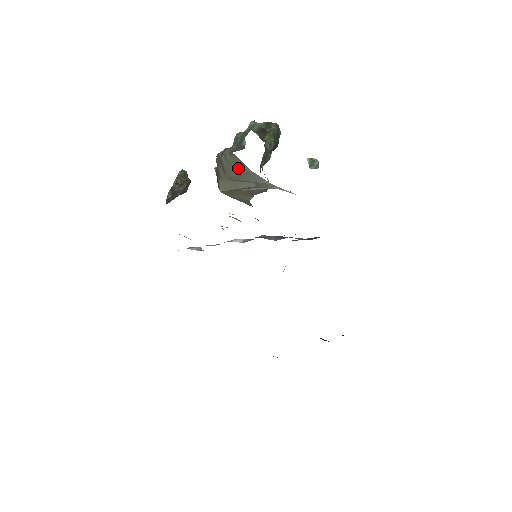
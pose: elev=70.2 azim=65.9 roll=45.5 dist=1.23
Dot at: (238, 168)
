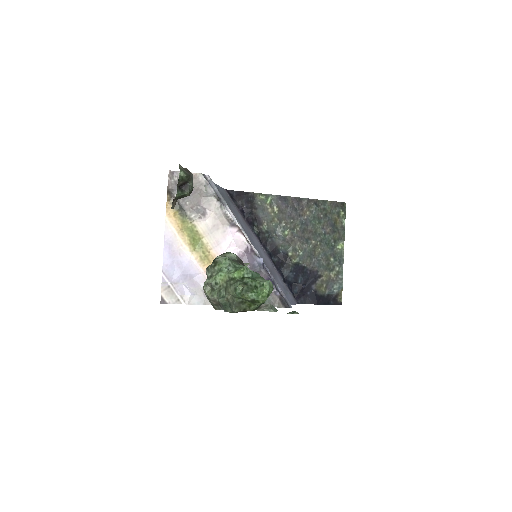
Dot at: occluded
